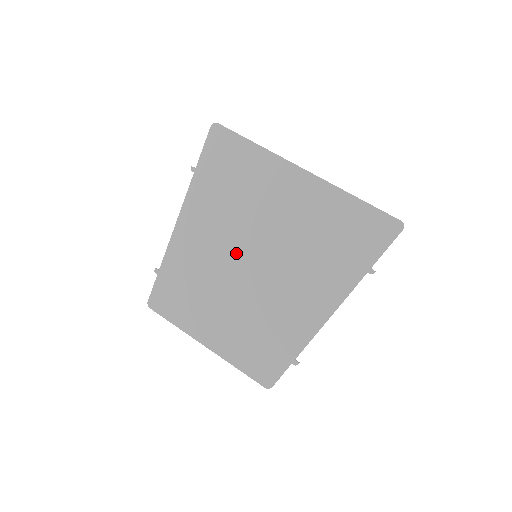
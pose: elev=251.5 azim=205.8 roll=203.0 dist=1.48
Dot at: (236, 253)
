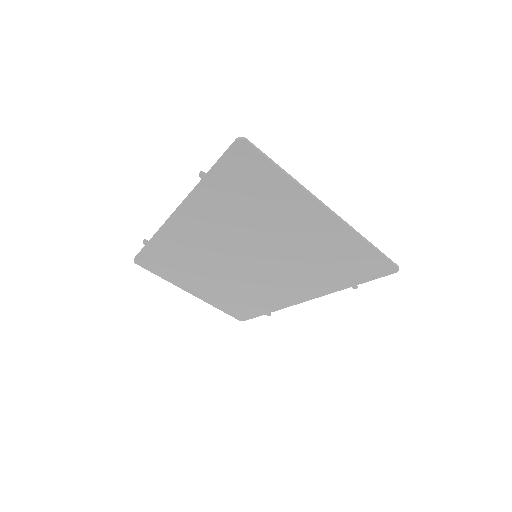
Dot at: (236, 251)
